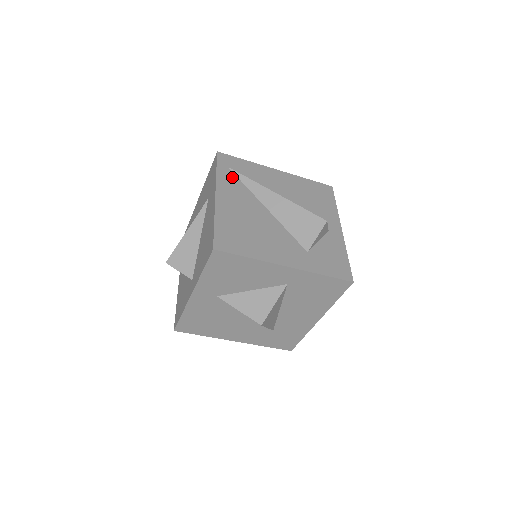
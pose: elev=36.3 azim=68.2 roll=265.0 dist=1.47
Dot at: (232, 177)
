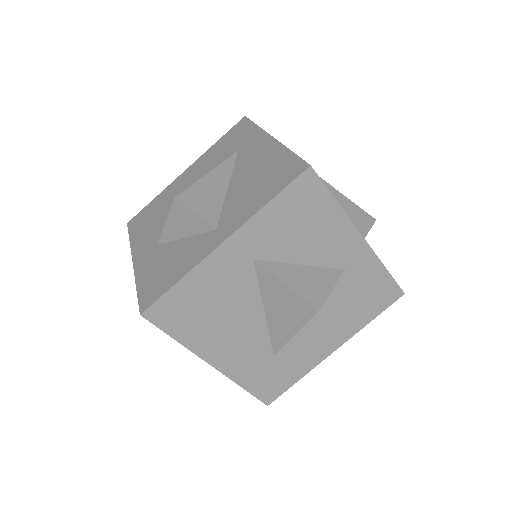
Dot at: occluded
